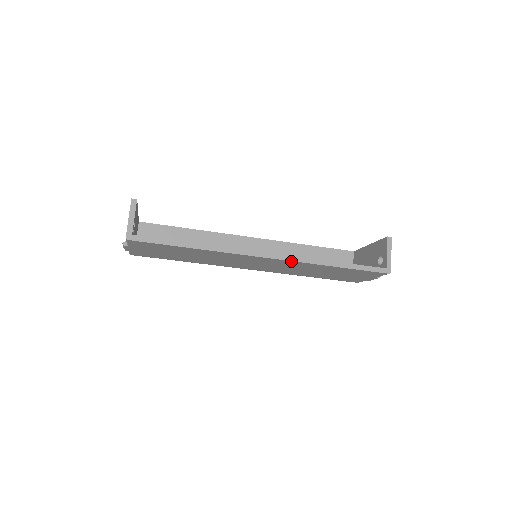
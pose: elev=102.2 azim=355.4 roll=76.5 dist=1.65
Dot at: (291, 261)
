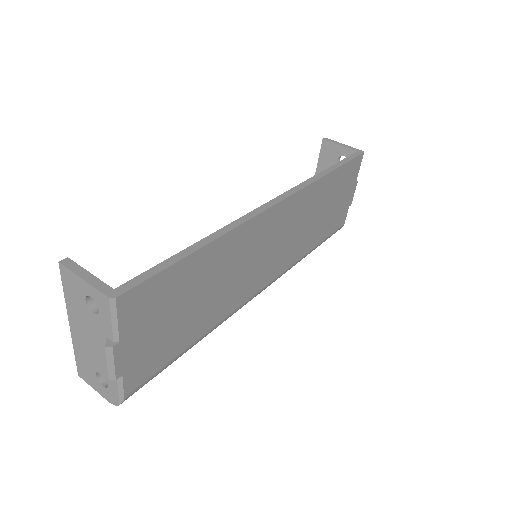
Dot at: (298, 192)
